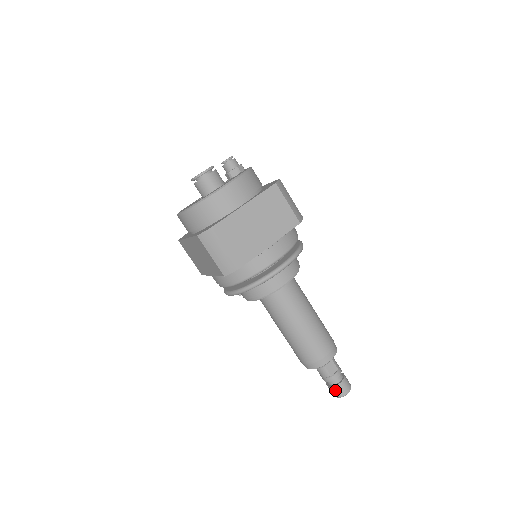
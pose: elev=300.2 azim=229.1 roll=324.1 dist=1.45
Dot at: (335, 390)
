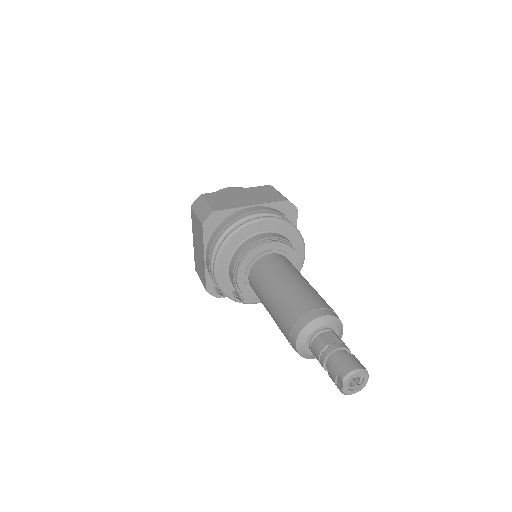
Dot at: (335, 367)
